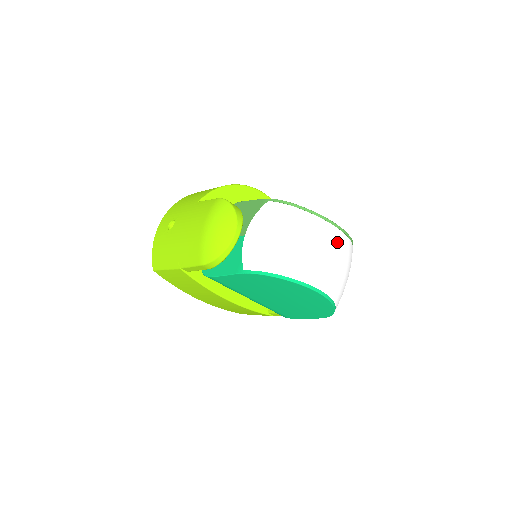
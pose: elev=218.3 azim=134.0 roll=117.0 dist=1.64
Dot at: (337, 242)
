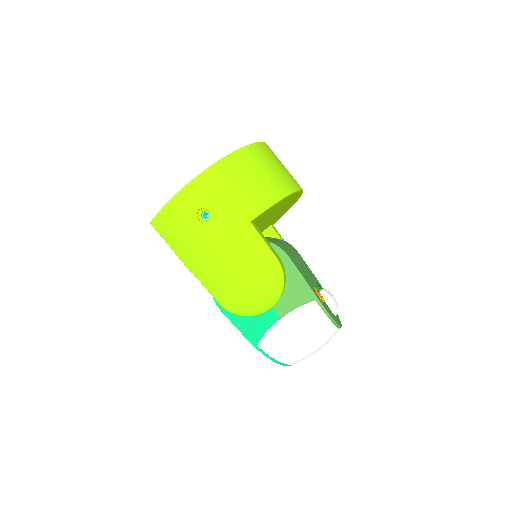
Dot at: occluded
